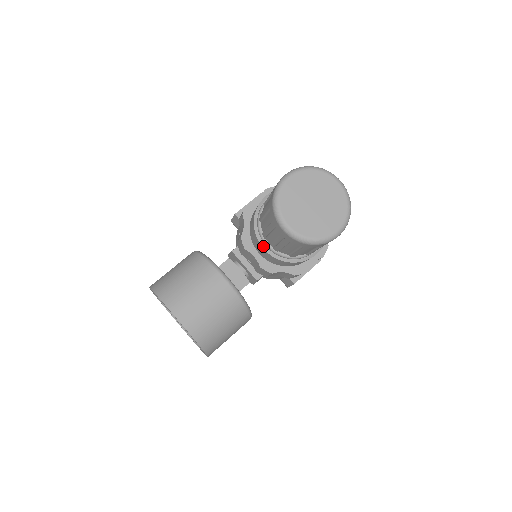
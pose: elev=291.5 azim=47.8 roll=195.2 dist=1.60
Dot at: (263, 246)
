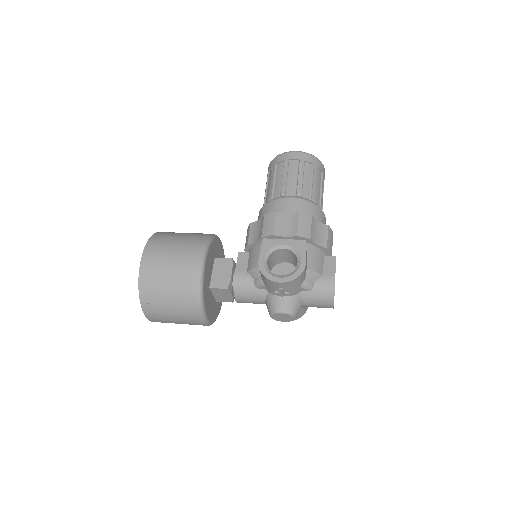
Dot at: occluded
